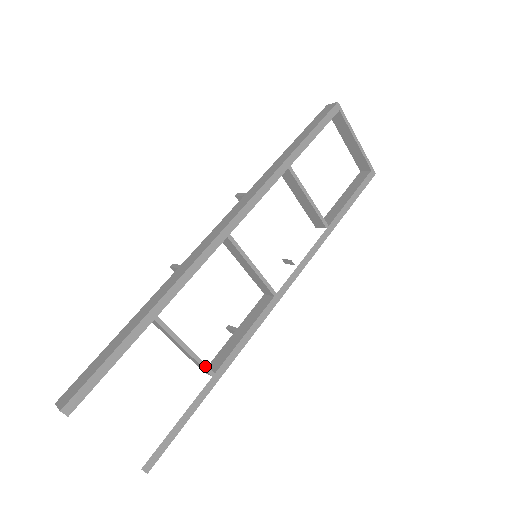
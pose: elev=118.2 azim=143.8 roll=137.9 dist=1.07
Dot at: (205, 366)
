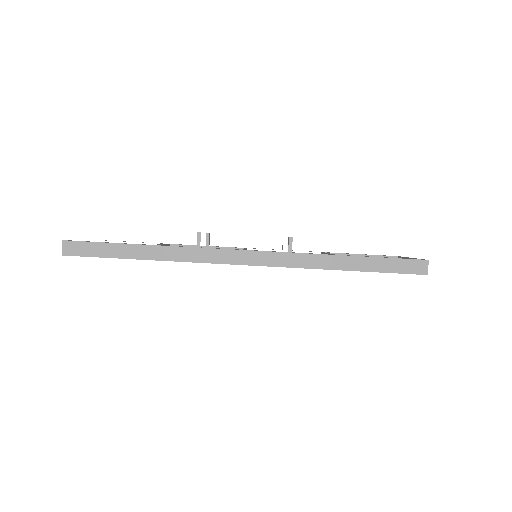
Dot at: occluded
